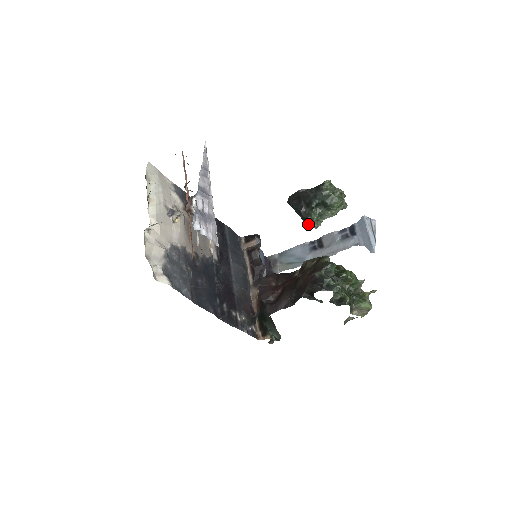
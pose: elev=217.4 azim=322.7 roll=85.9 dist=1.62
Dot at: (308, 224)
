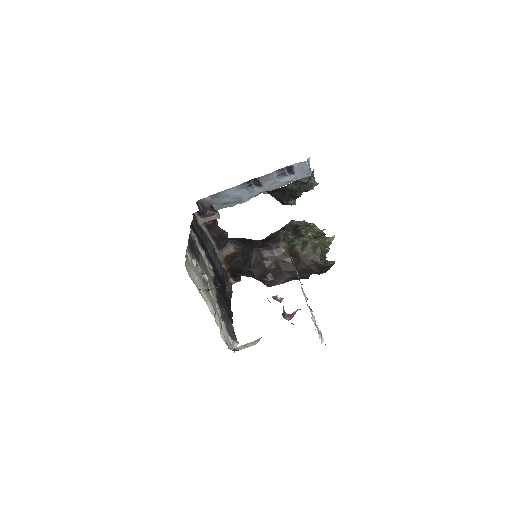
Dot at: occluded
